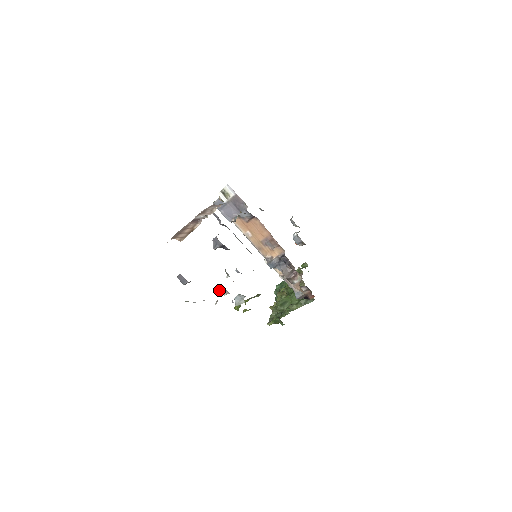
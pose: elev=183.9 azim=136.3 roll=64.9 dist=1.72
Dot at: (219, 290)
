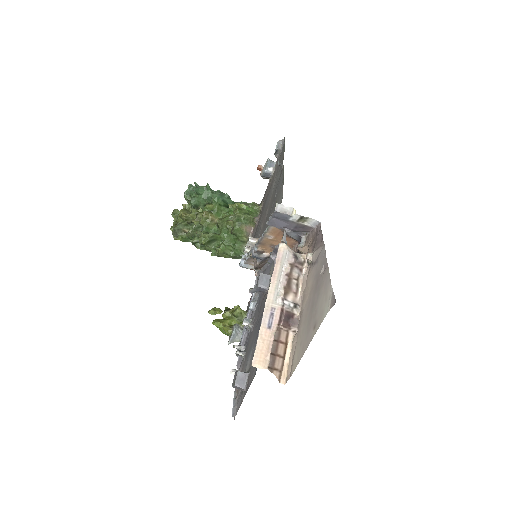
Dot at: (240, 355)
